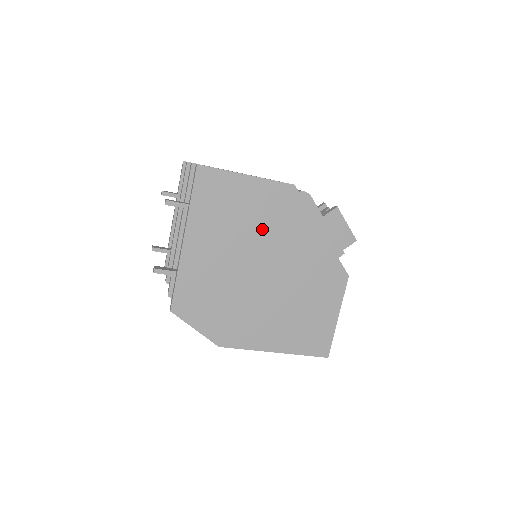
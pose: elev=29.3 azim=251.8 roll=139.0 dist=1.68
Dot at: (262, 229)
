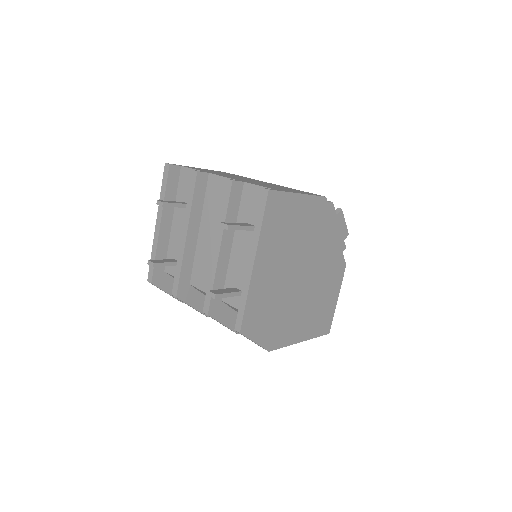
Dot at: (304, 240)
